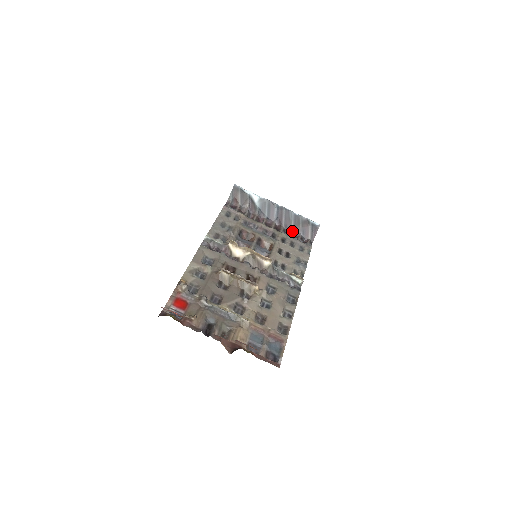
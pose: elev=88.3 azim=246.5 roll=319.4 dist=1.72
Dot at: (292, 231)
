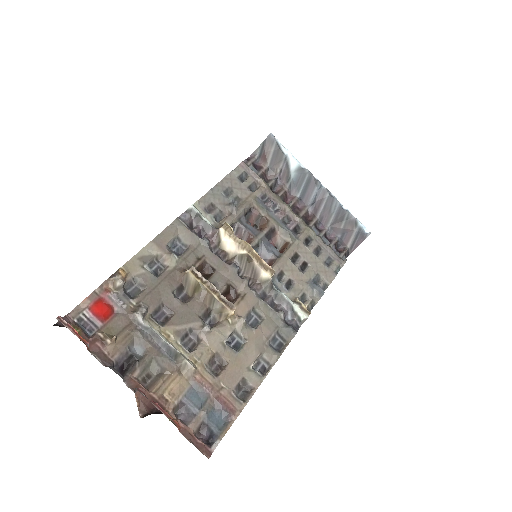
Dot at: (327, 228)
